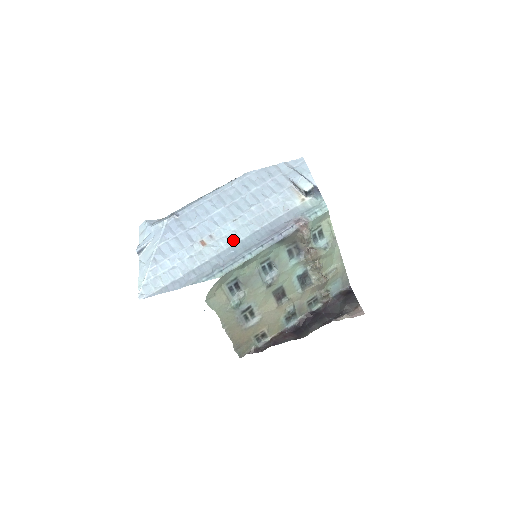
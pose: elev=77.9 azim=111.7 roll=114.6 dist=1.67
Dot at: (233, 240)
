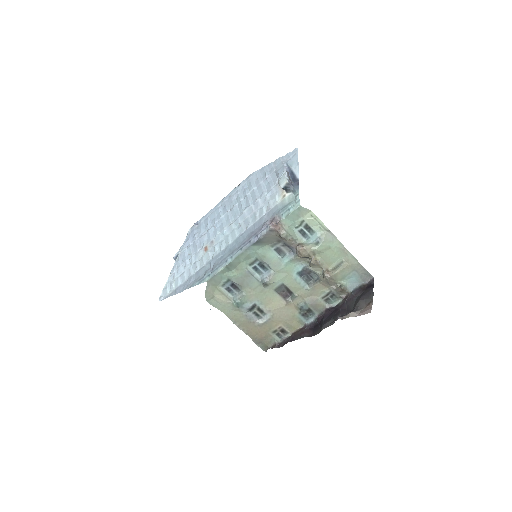
Dot at: (224, 244)
